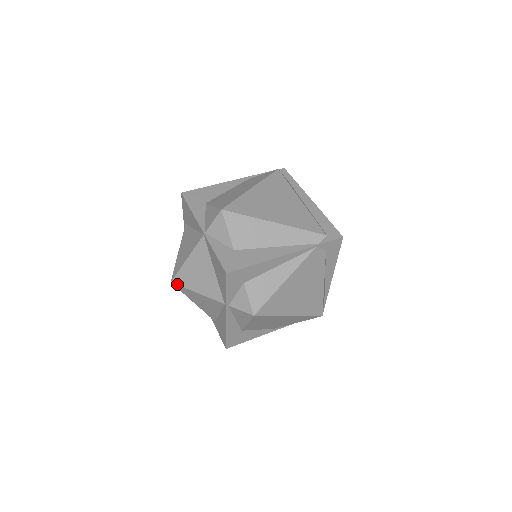
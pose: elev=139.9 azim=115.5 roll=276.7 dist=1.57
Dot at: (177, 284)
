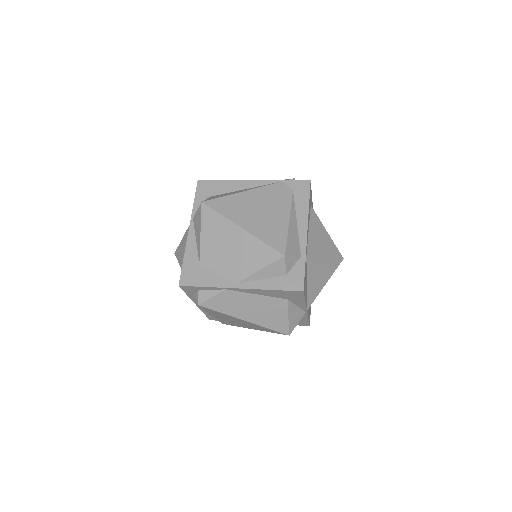
Dot at: (177, 249)
